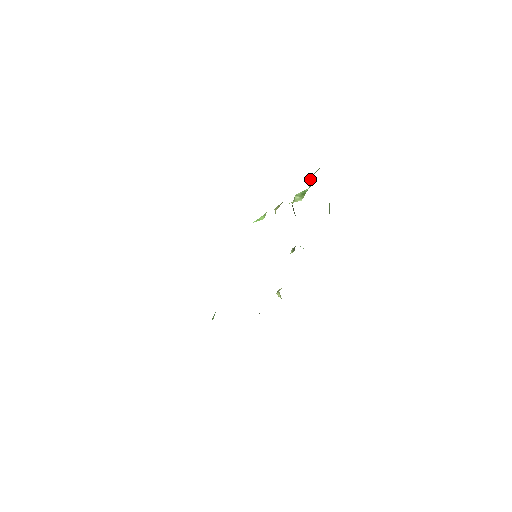
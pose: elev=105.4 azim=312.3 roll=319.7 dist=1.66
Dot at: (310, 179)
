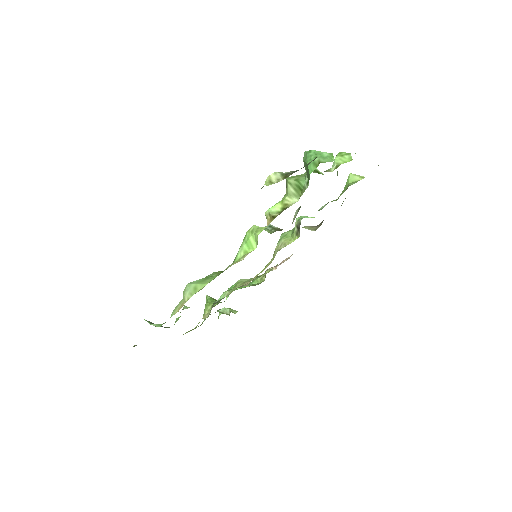
Dot at: (305, 163)
